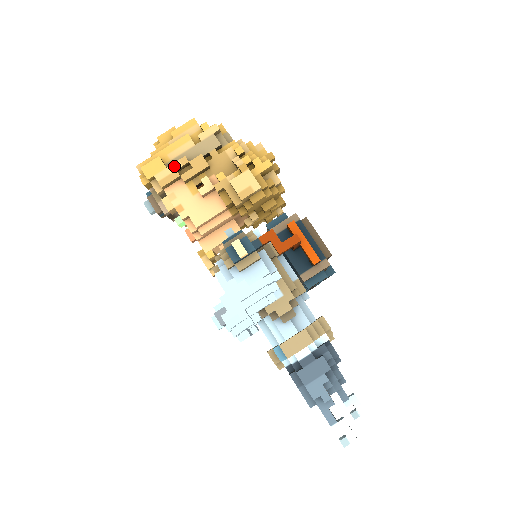
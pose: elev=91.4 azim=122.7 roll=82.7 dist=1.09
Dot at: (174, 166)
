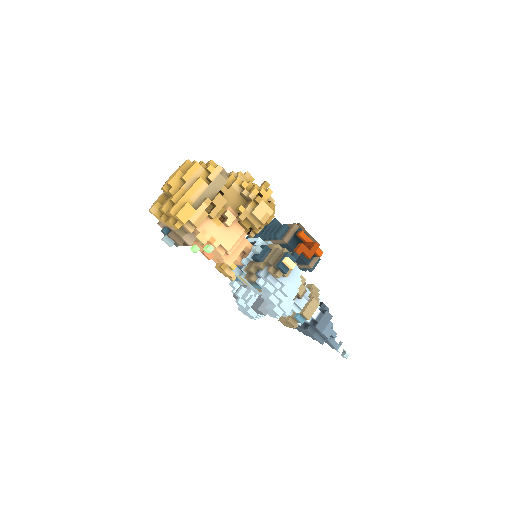
Dot at: (202, 208)
